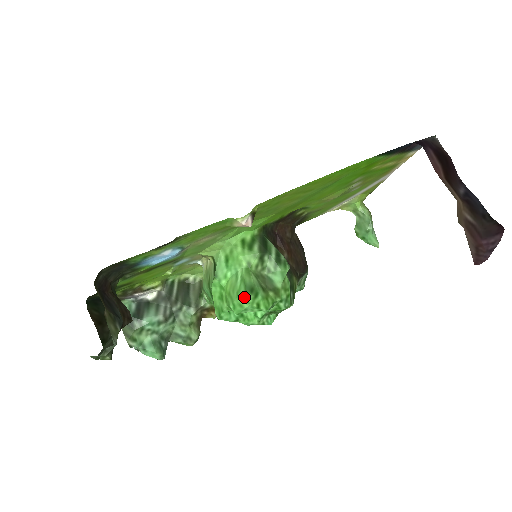
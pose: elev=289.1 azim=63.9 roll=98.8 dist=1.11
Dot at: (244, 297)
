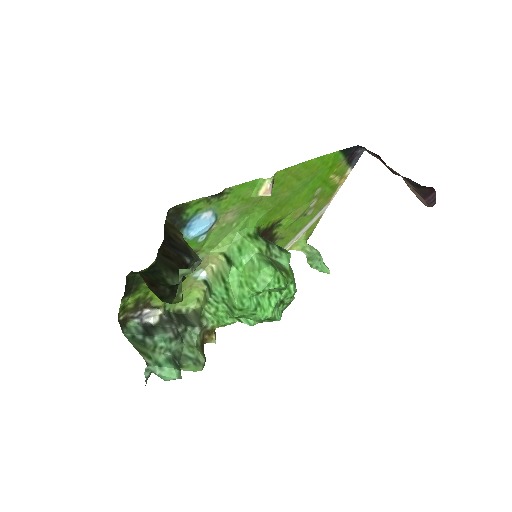
Dot at: (267, 271)
